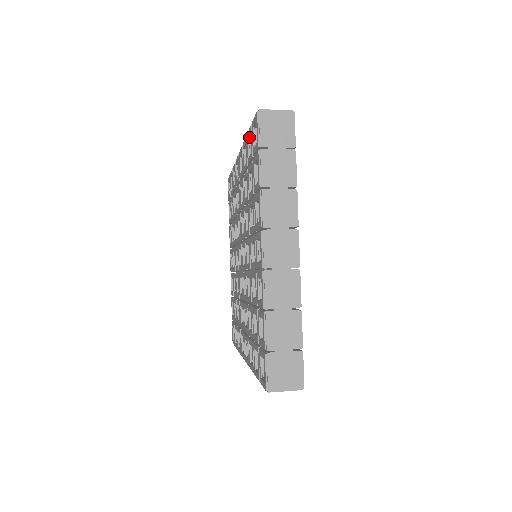
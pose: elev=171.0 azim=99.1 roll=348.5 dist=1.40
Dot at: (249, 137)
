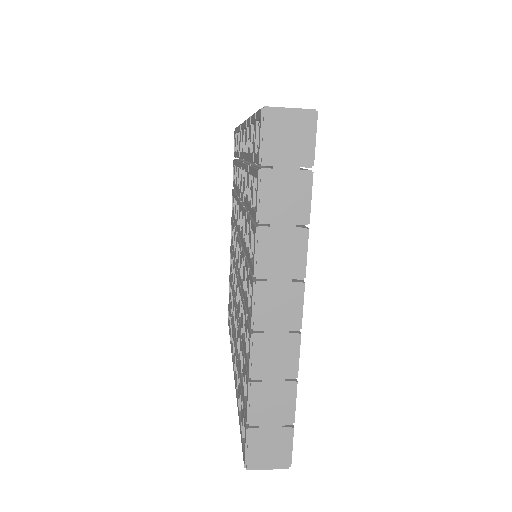
Dot at: (253, 123)
